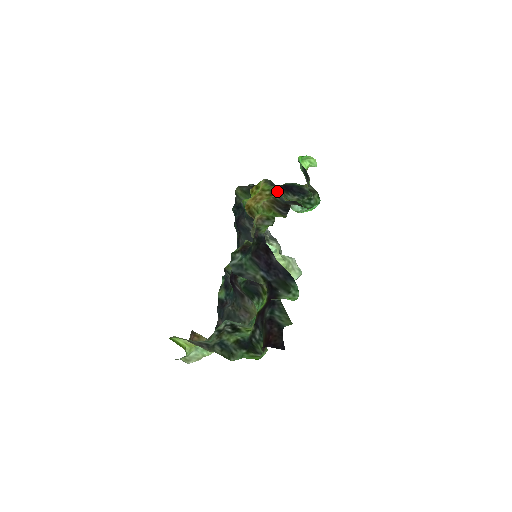
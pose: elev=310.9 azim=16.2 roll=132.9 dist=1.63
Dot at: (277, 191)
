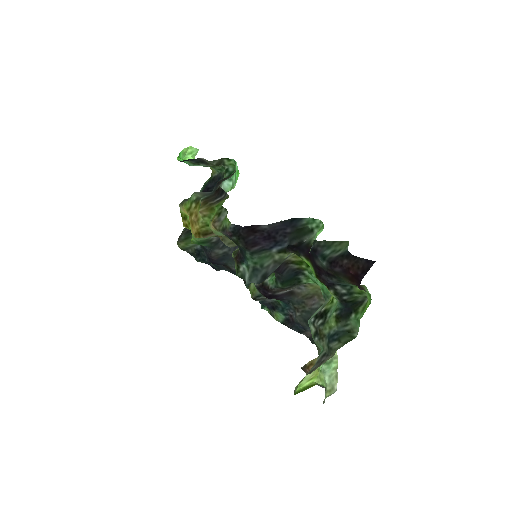
Dot at: (197, 195)
